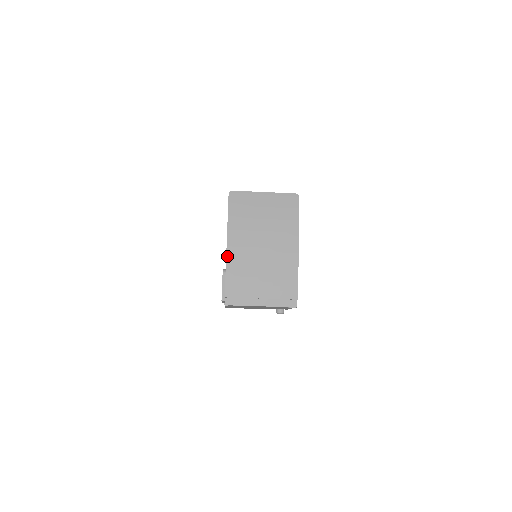
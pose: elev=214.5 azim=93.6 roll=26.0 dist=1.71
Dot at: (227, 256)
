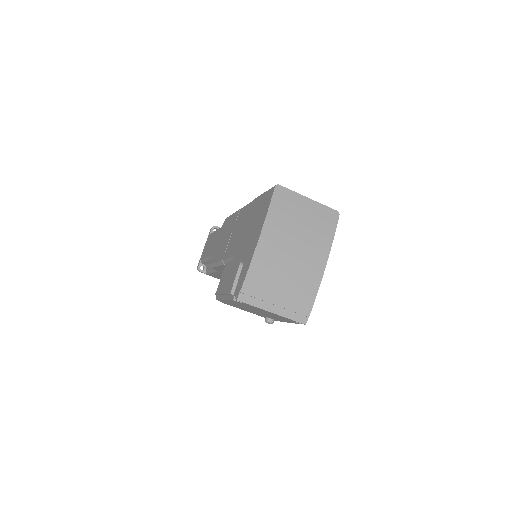
Dot at: (256, 250)
